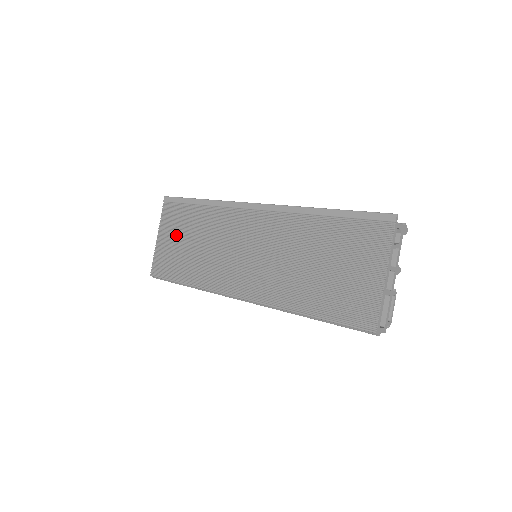
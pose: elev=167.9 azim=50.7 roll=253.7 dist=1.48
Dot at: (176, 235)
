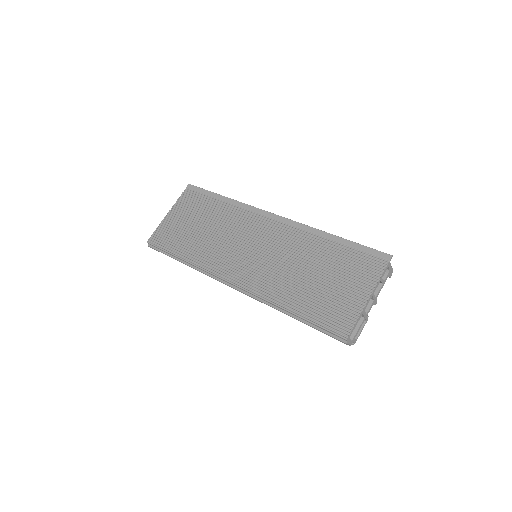
Dot at: (188, 217)
